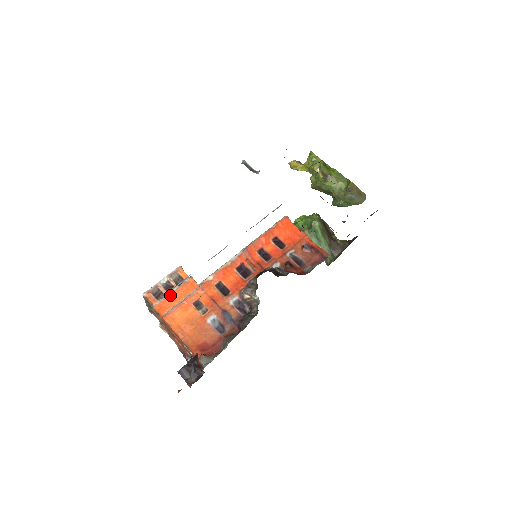
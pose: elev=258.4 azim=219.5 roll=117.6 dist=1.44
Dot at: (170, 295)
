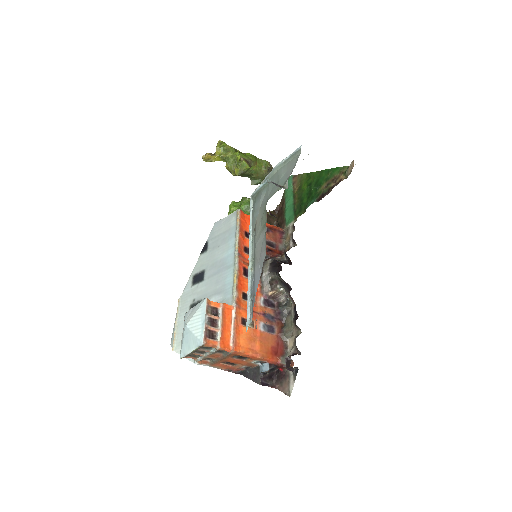
Dot at: (222, 329)
